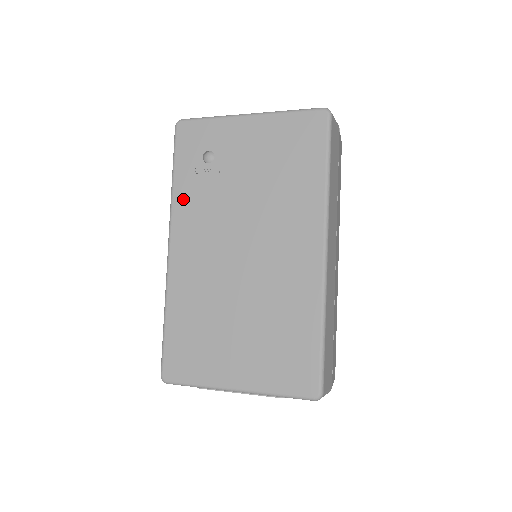
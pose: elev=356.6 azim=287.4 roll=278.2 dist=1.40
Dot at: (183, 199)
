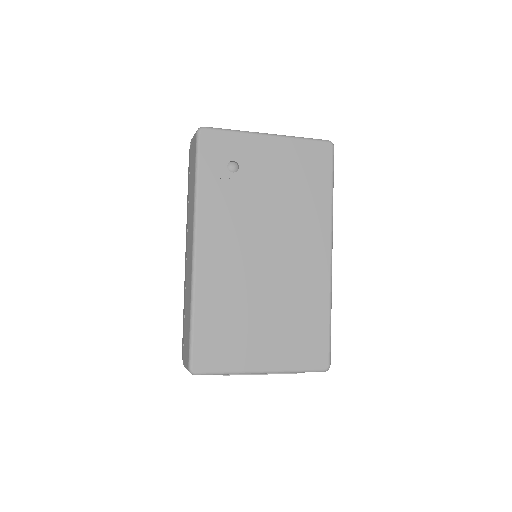
Dot at: (209, 203)
